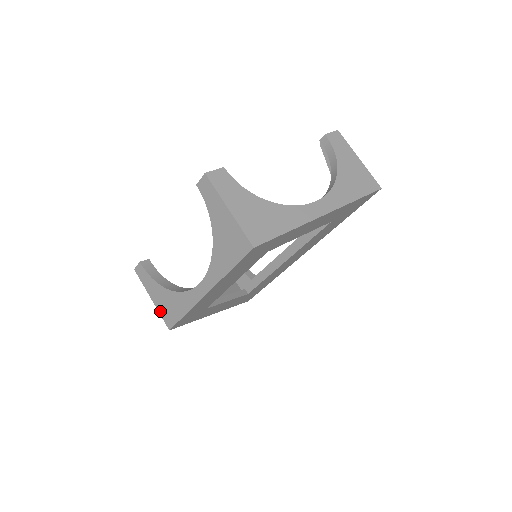
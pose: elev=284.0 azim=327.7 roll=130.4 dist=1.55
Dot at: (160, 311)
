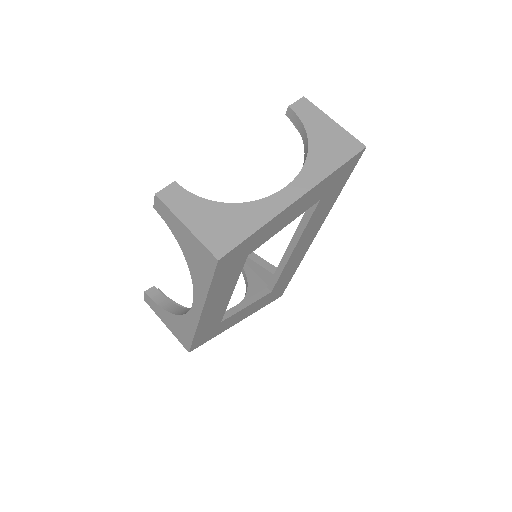
Dot at: (175, 335)
